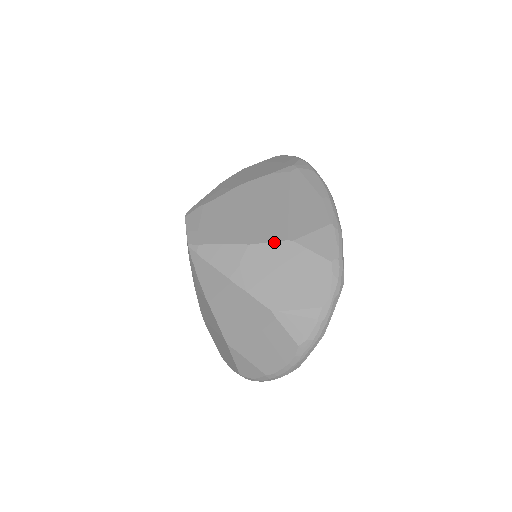
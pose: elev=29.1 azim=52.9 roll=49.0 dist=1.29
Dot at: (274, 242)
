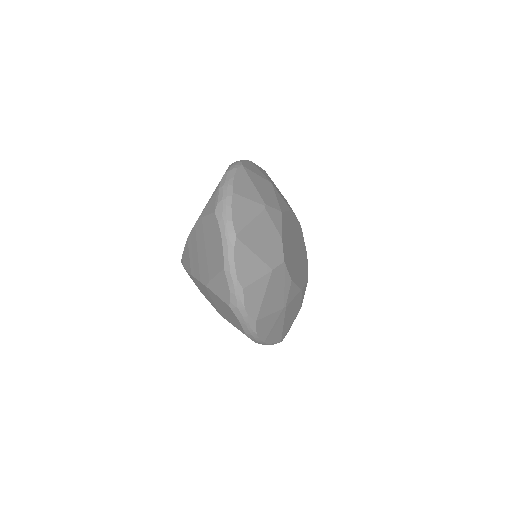
Dot at: occluded
